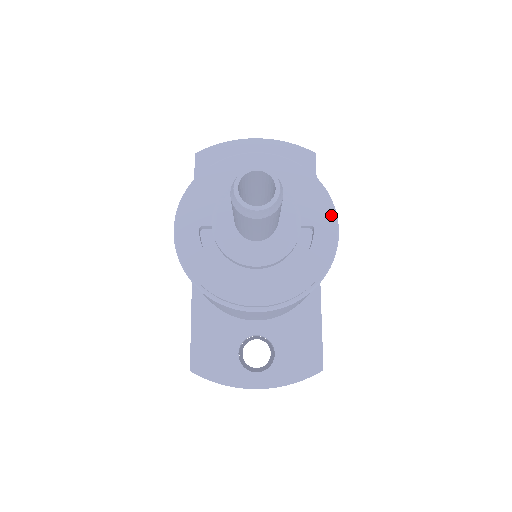
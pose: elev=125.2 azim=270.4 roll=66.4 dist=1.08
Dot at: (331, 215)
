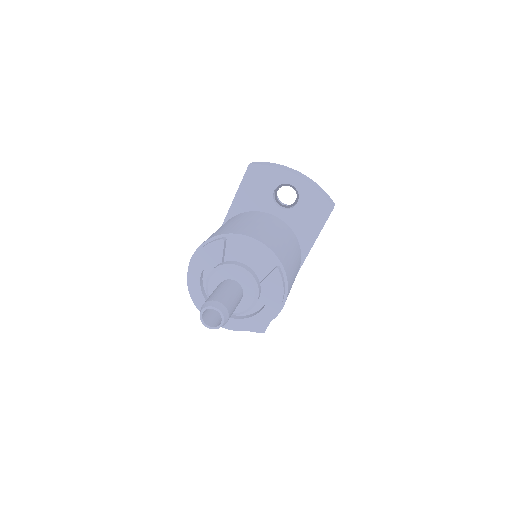
Dot at: (279, 304)
